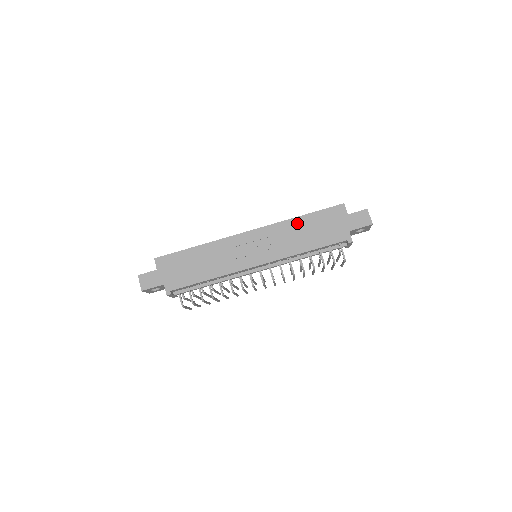
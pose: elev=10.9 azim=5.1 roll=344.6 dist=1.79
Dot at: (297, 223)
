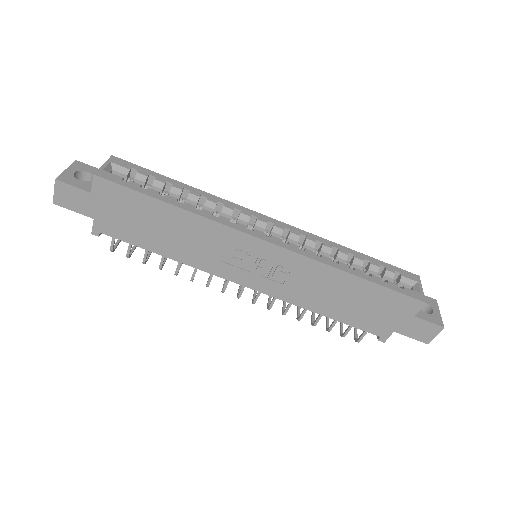
Dot at: (342, 280)
